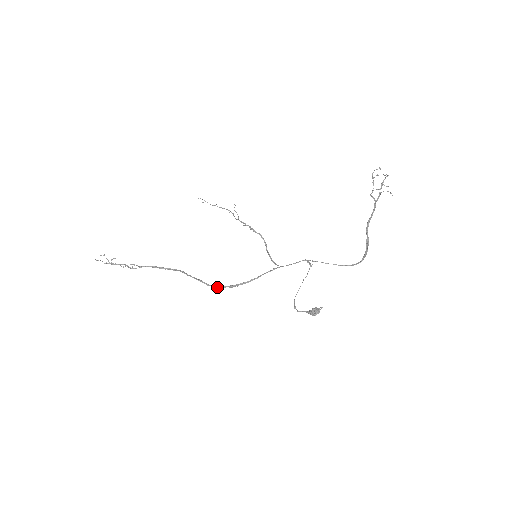
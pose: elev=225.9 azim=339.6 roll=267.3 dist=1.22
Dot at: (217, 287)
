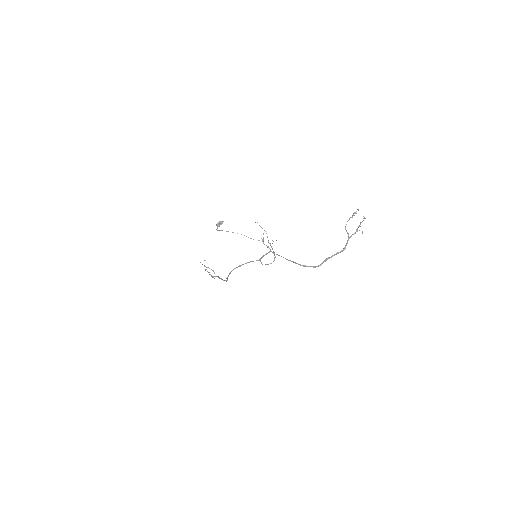
Dot at: occluded
